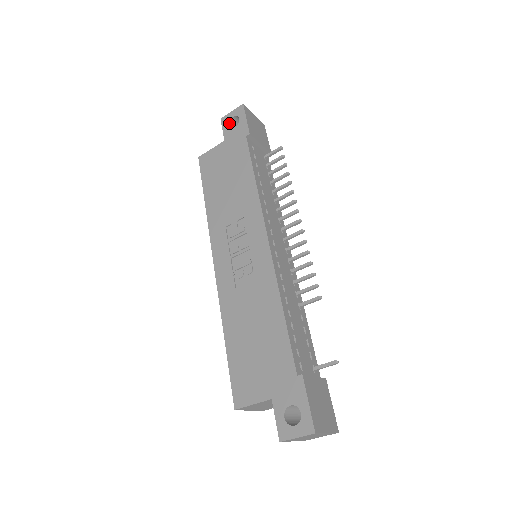
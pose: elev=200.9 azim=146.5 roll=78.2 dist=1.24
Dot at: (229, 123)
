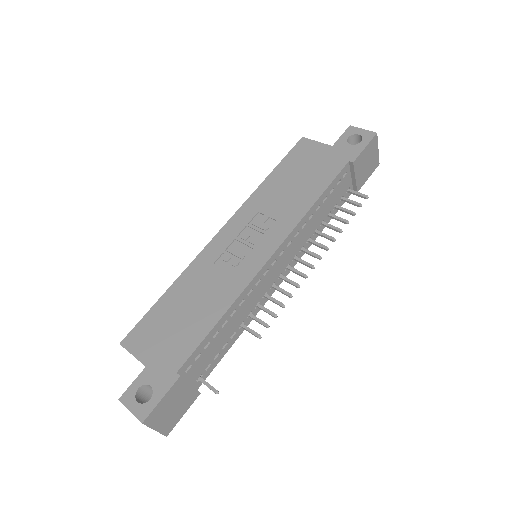
Dot at: (351, 136)
